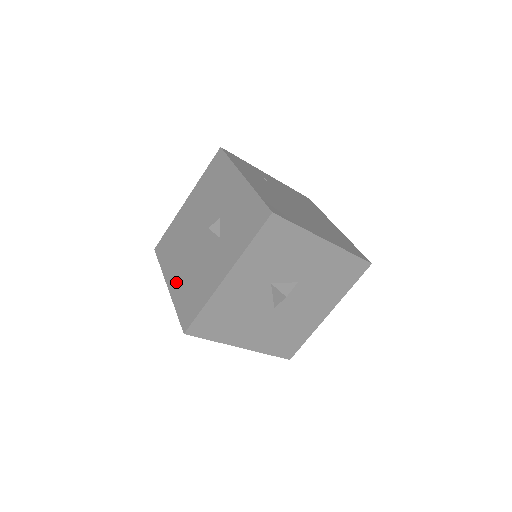
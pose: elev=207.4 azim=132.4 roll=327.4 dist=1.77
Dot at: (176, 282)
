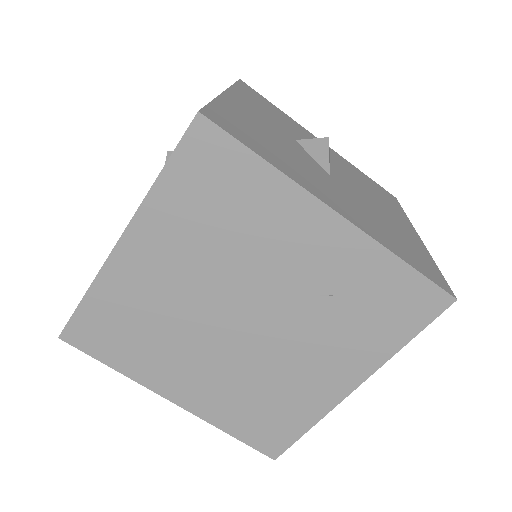
Dot at: occluded
